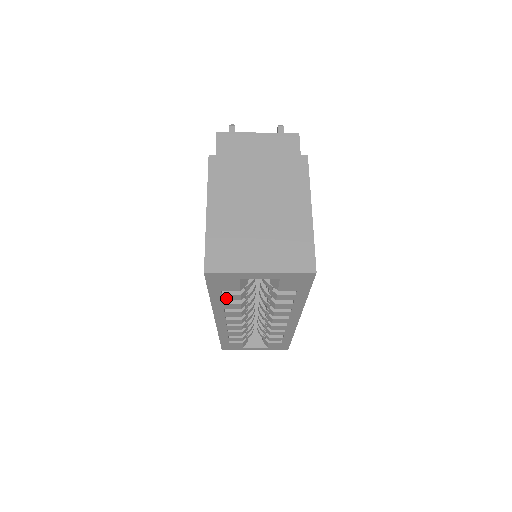
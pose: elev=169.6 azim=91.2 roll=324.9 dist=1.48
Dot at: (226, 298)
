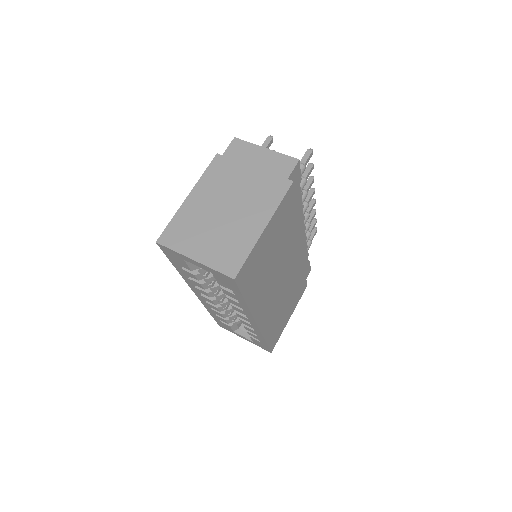
Dot at: (187, 273)
